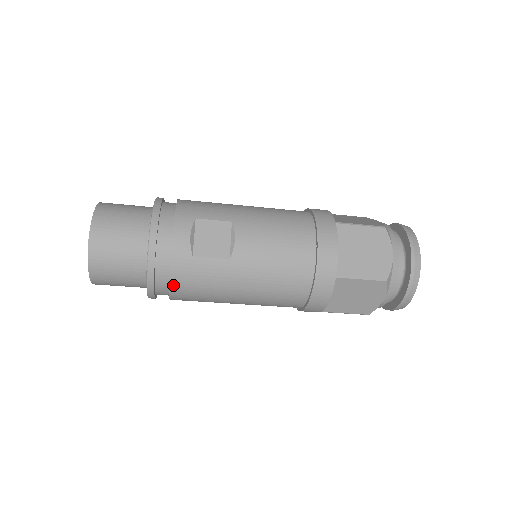
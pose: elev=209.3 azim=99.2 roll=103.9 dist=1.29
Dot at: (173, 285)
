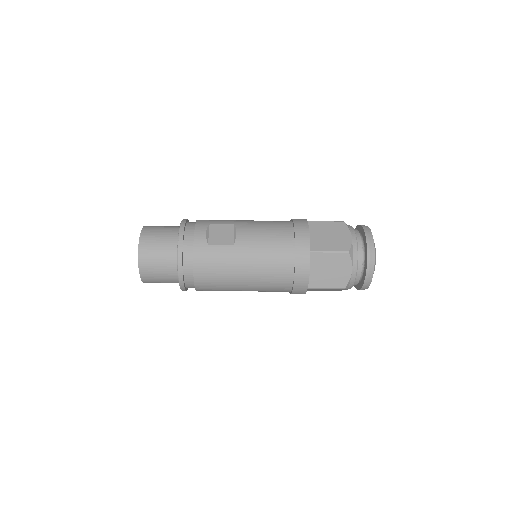
Dot at: (196, 268)
